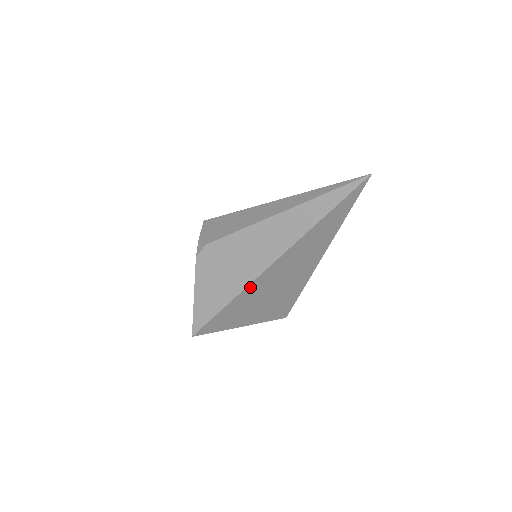
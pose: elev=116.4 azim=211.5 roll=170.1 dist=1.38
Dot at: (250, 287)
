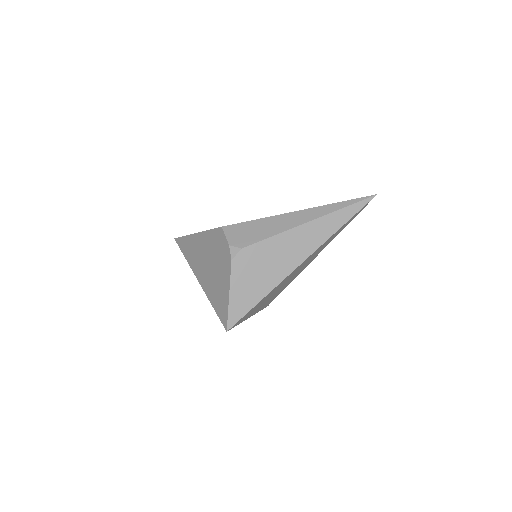
Dot at: (282, 282)
